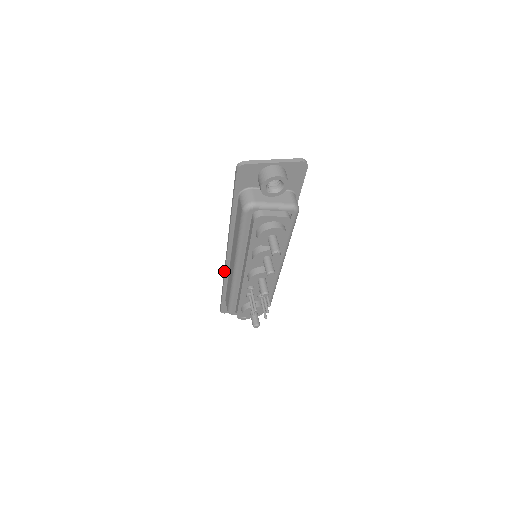
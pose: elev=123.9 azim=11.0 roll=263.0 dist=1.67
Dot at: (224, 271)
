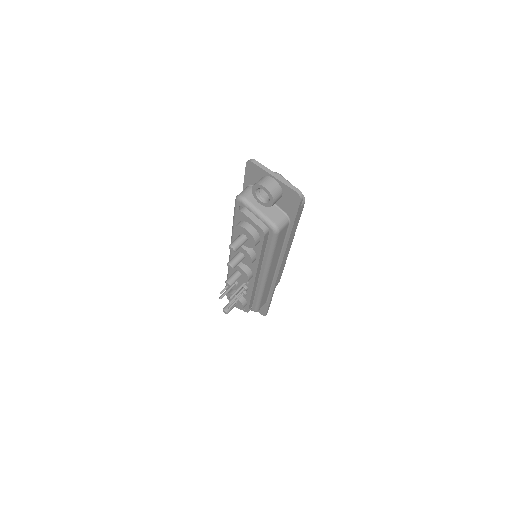
Dot at: occluded
